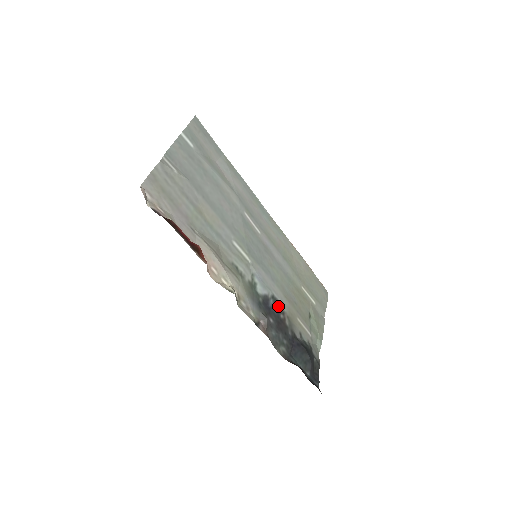
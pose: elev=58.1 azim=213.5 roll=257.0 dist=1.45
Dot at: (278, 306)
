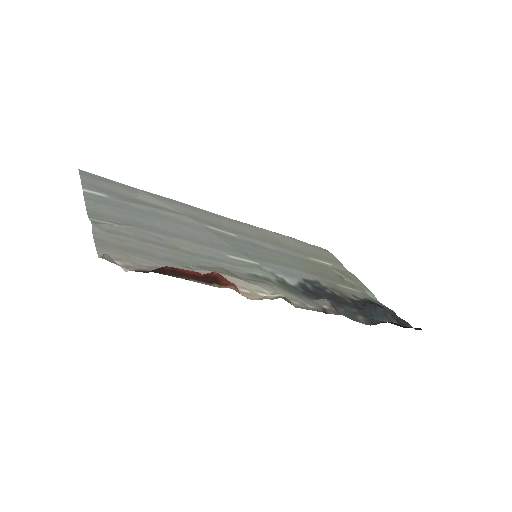
Dot at: (316, 285)
